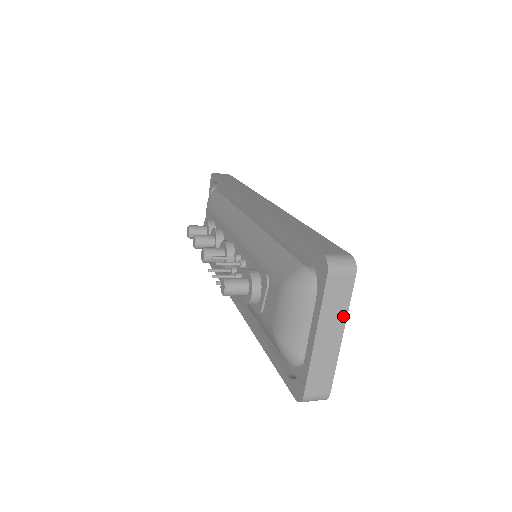
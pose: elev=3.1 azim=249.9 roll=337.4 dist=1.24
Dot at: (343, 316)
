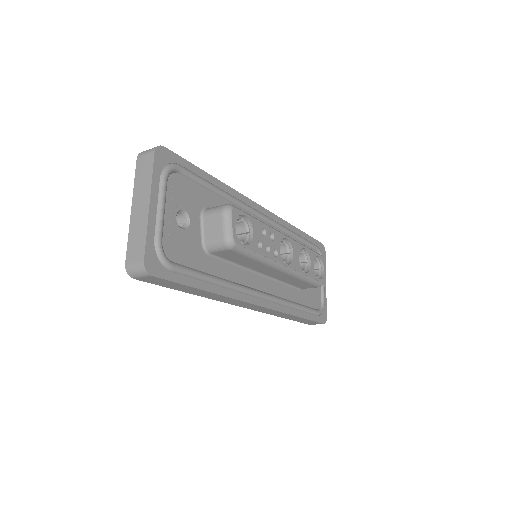
Dot at: (149, 187)
